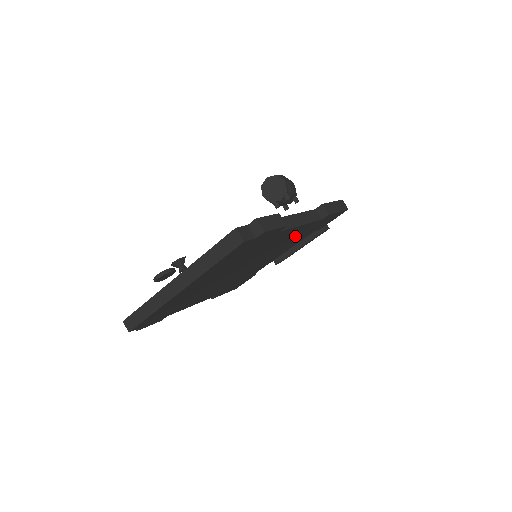
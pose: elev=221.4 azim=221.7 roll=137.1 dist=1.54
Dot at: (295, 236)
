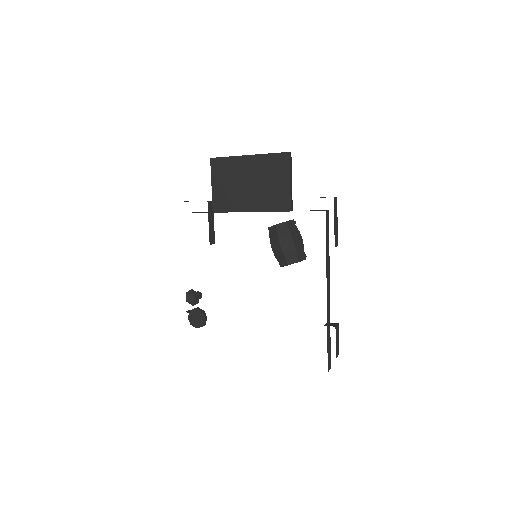
Dot at: occluded
